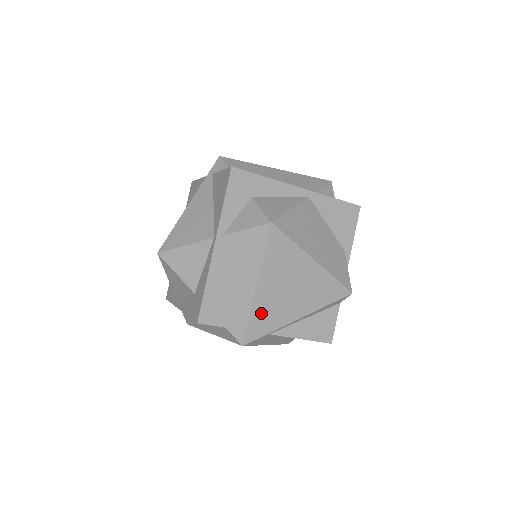
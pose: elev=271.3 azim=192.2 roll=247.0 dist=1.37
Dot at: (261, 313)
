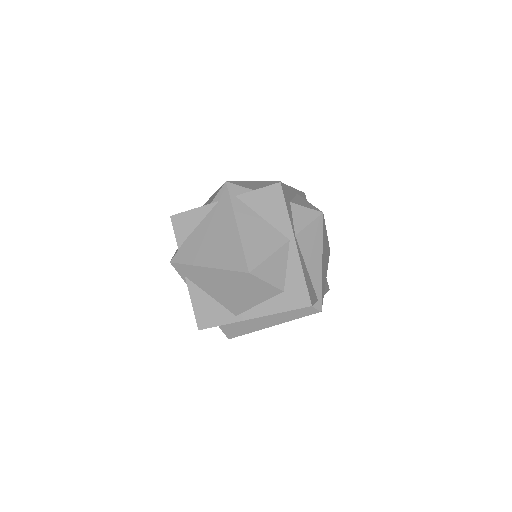
Dot at: (323, 282)
